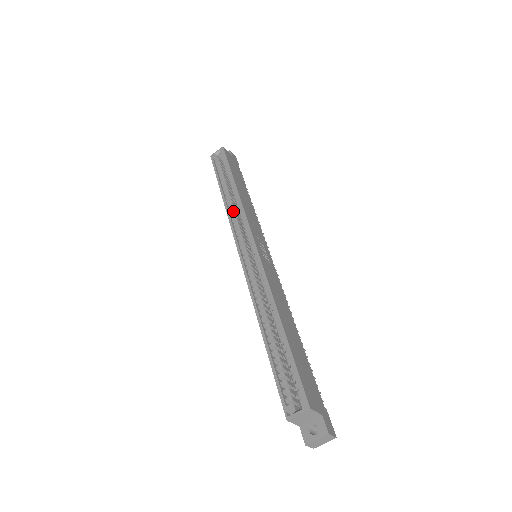
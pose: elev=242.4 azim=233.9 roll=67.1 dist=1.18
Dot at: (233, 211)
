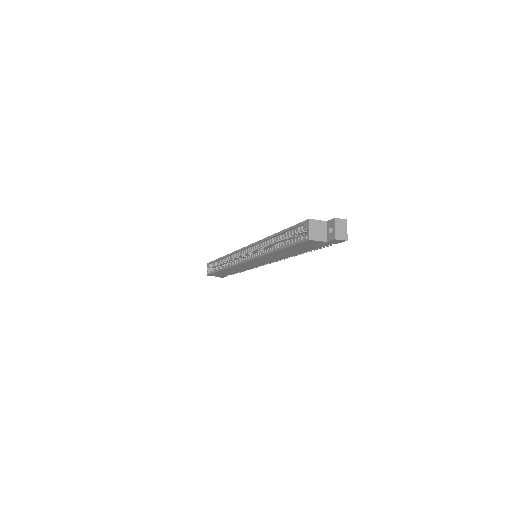
Dot at: (230, 263)
